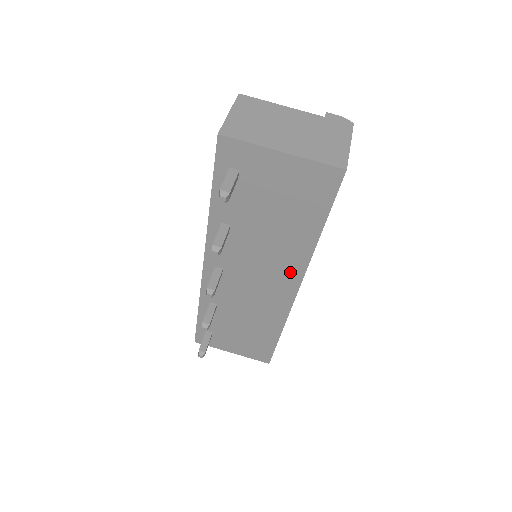
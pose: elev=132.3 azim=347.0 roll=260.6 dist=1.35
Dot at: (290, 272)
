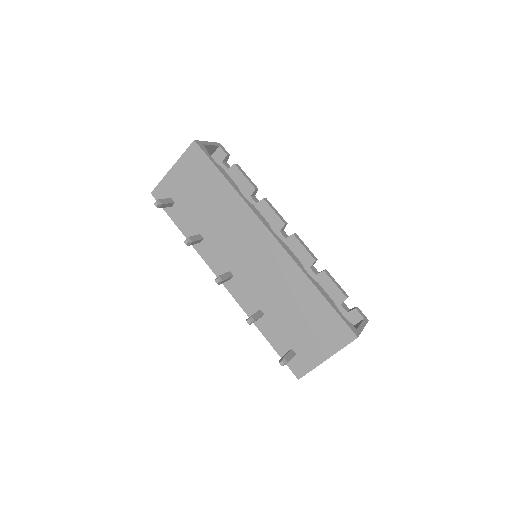
Dot at: (251, 225)
